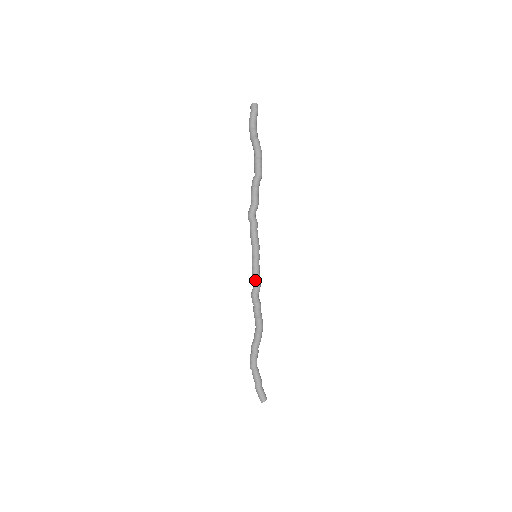
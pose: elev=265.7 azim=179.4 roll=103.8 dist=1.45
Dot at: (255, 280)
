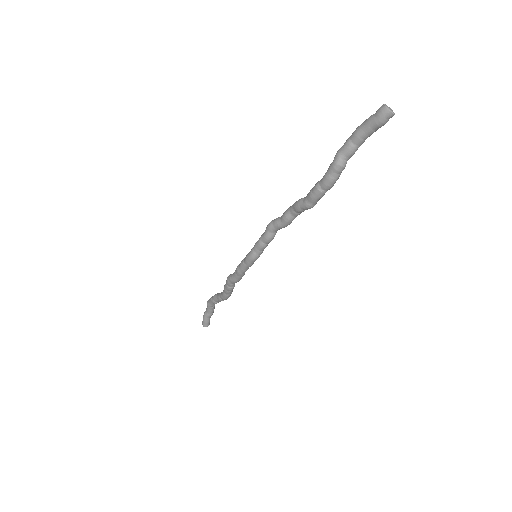
Dot at: (235, 274)
